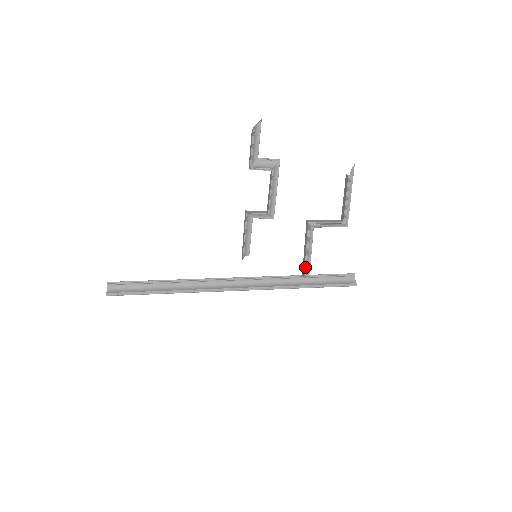
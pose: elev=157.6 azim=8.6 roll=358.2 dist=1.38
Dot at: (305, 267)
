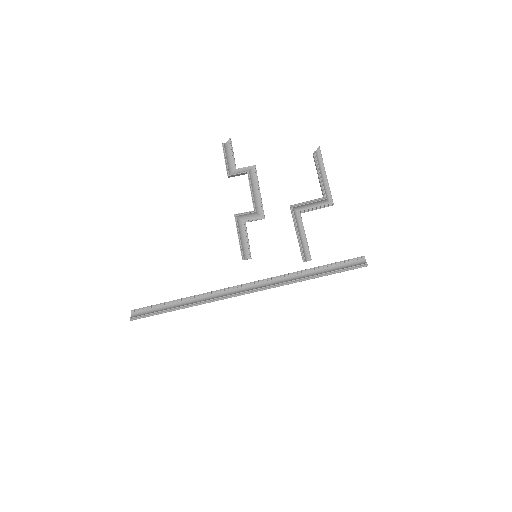
Dot at: (300, 250)
